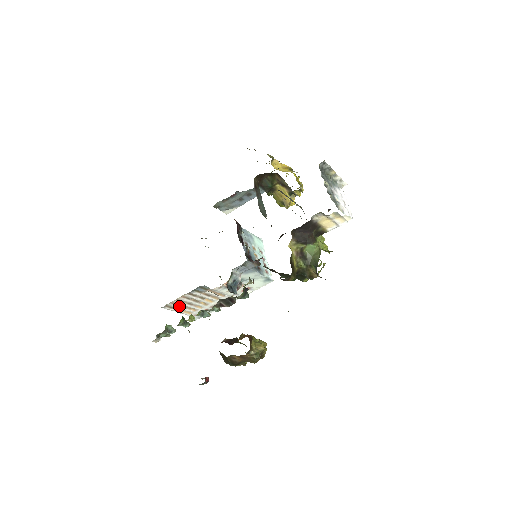
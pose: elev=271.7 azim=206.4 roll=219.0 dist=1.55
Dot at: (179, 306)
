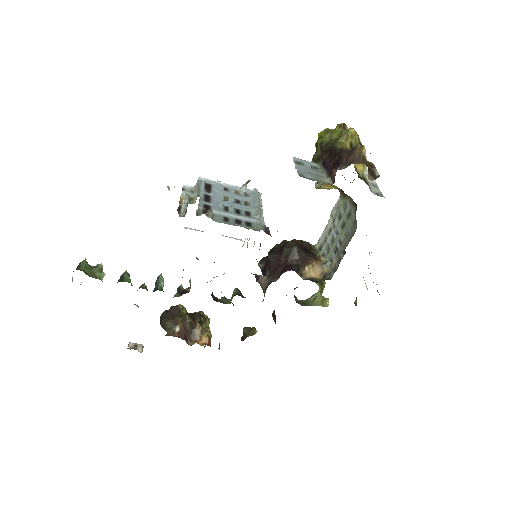
Dot at: occluded
